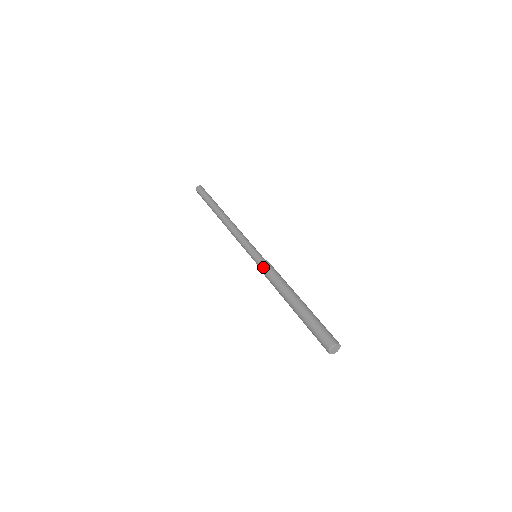
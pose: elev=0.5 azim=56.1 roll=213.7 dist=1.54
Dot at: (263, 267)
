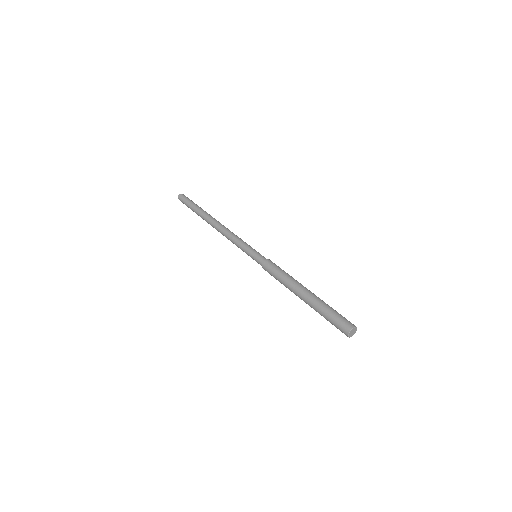
Dot at: (267, 266)
